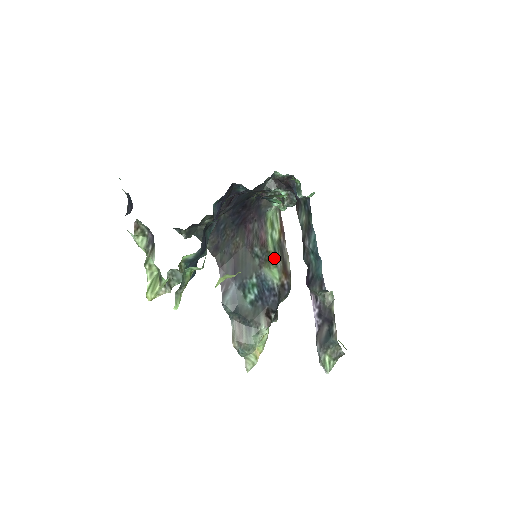
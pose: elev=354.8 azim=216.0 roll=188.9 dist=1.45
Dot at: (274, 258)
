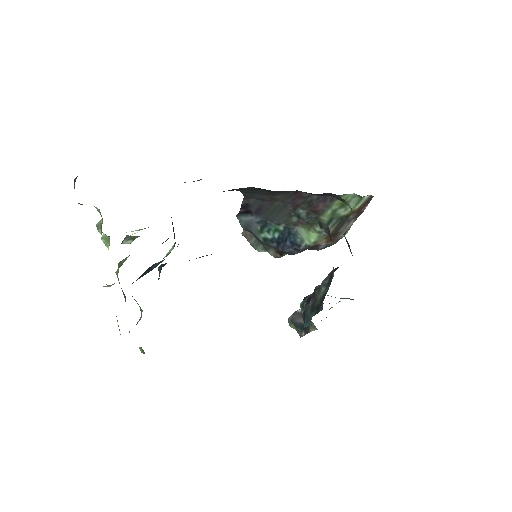
Dot at: occluded
